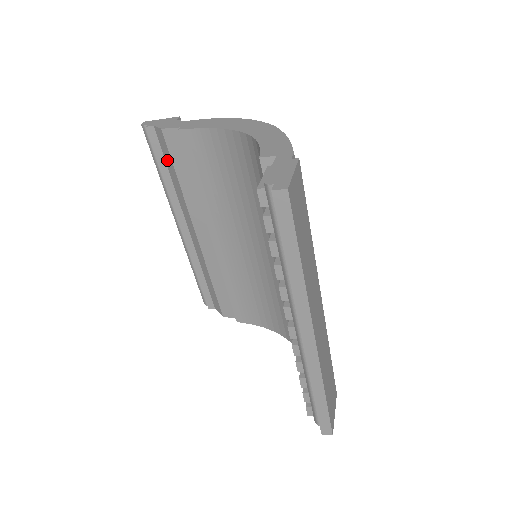
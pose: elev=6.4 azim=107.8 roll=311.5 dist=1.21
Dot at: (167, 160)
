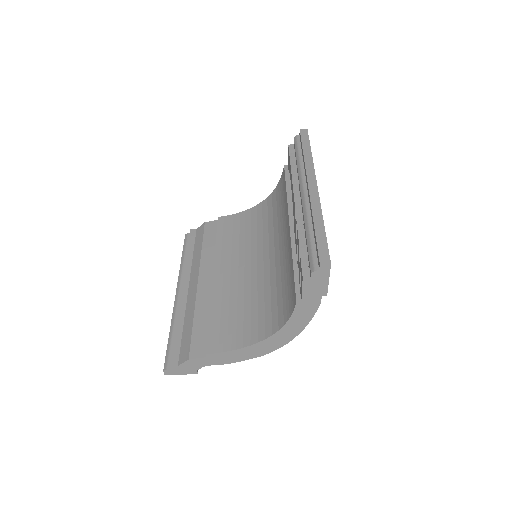
Dot at: (197, 242)
